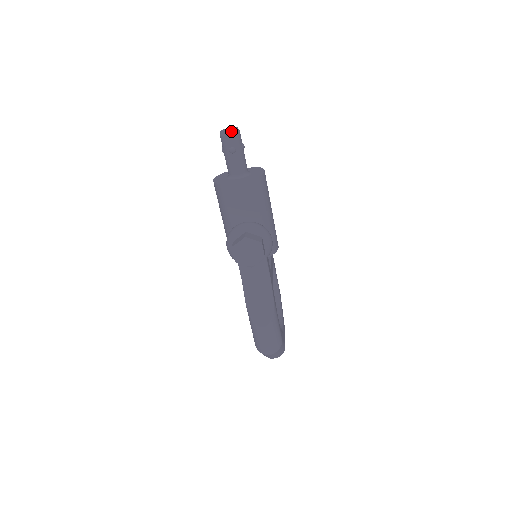
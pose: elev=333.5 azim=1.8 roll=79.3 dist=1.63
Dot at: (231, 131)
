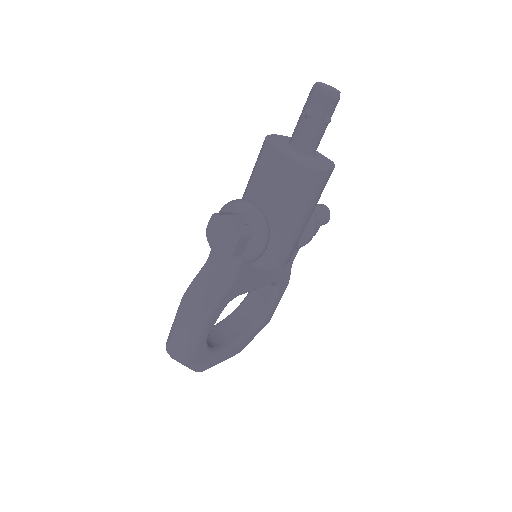
Dot at: (324, 89)
